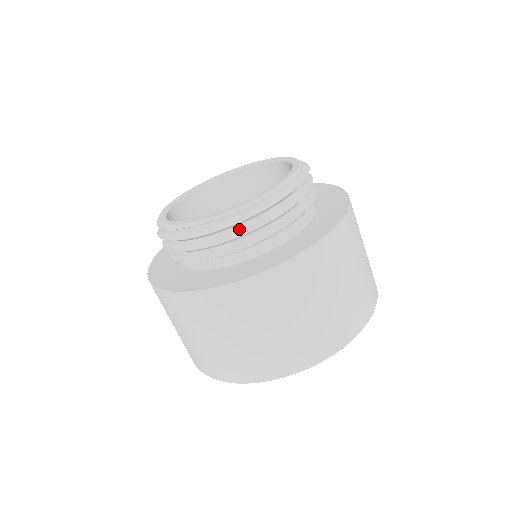
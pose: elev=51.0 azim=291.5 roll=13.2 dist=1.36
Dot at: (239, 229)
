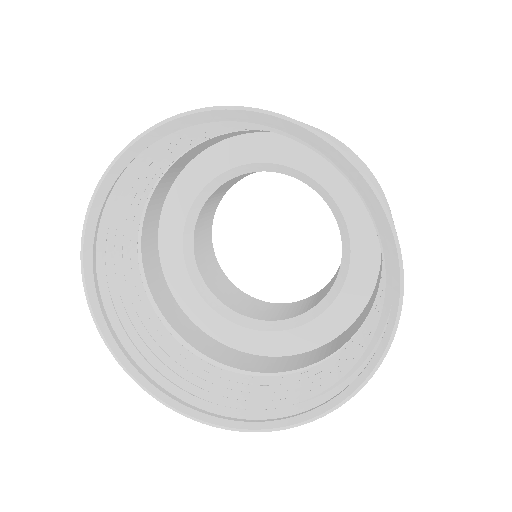
Dot at: occluded
